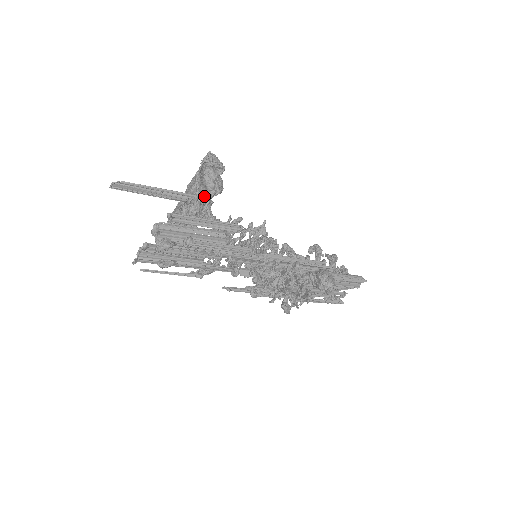
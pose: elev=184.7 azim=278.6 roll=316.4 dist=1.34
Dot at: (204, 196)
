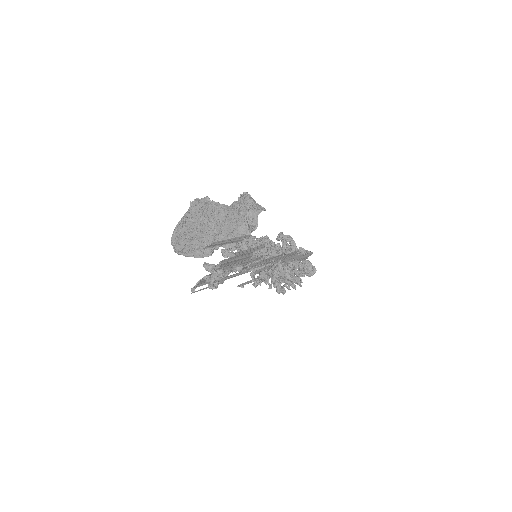
Dot at: occluded
